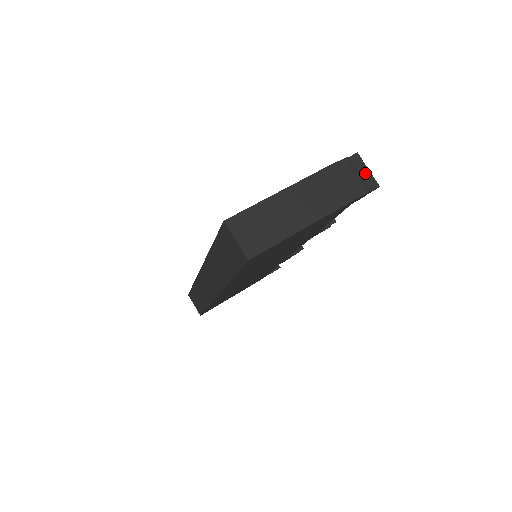
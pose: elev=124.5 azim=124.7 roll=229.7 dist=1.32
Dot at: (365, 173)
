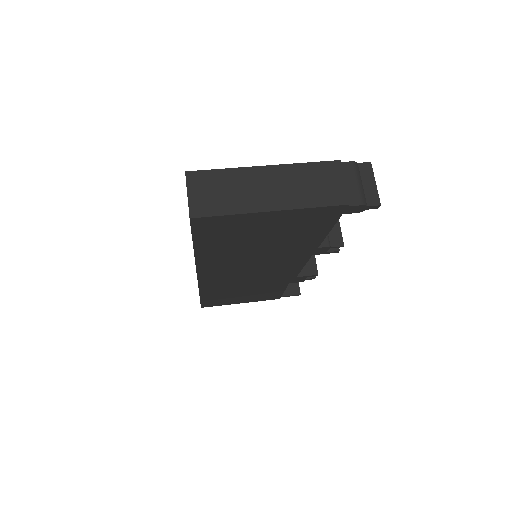
Dot at: (370, 185)
